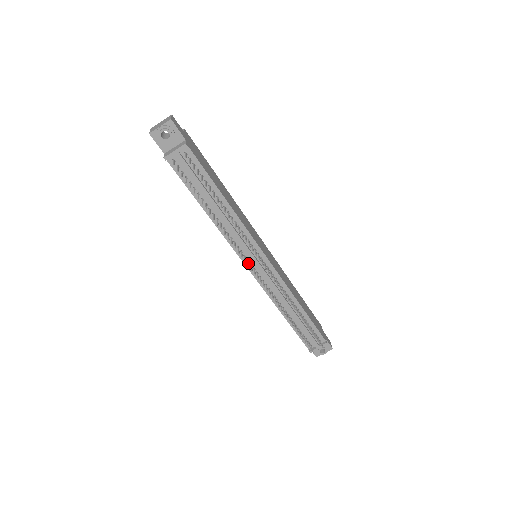
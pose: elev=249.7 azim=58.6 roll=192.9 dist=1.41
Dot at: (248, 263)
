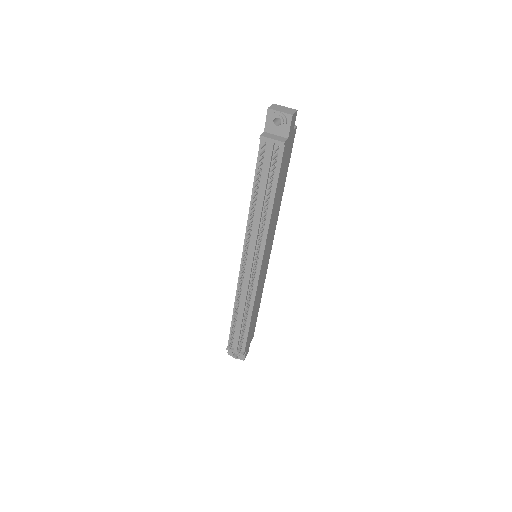
Dot at: (245, 257)
